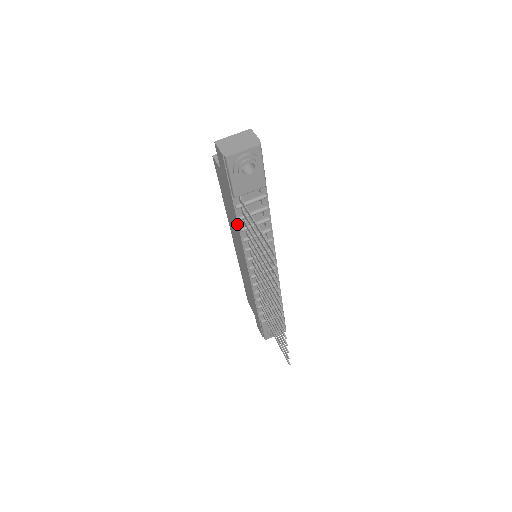
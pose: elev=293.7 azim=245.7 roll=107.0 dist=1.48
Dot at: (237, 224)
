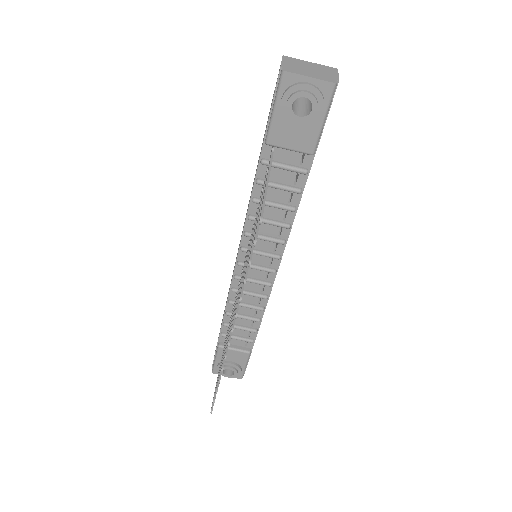
Dot at: (252, 189)
